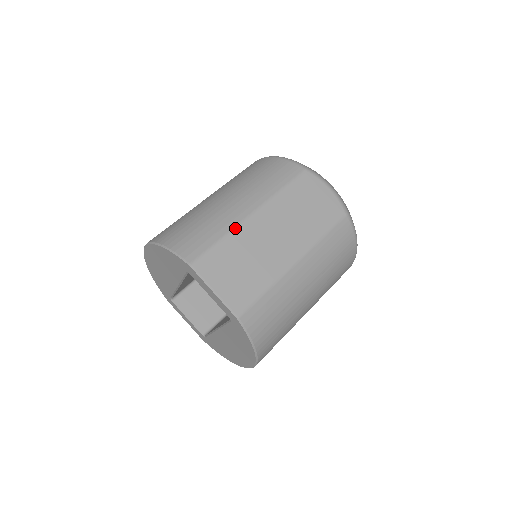
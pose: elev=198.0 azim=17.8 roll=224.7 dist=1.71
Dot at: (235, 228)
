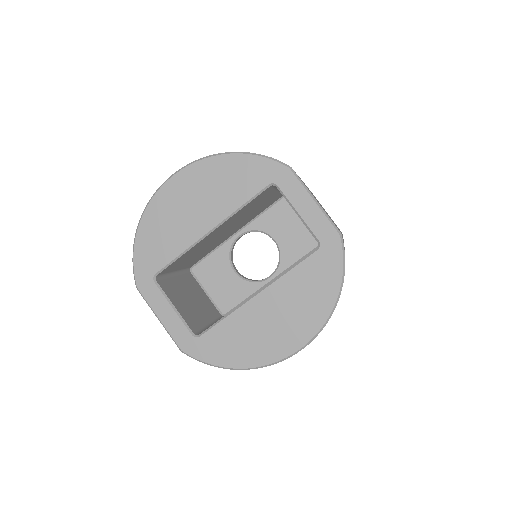
Dot at: occluded
